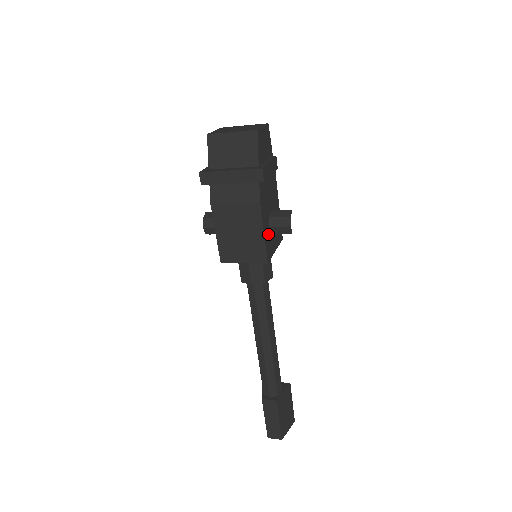
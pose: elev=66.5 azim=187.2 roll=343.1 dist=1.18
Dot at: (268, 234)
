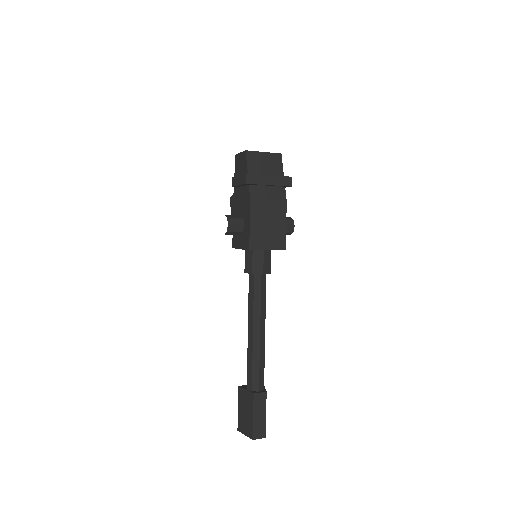
Dot at: occluded
